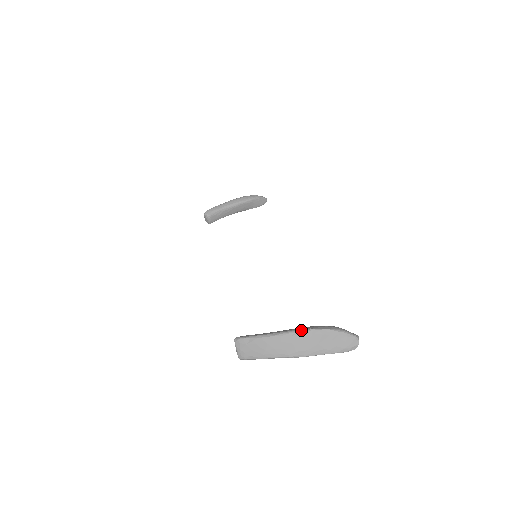
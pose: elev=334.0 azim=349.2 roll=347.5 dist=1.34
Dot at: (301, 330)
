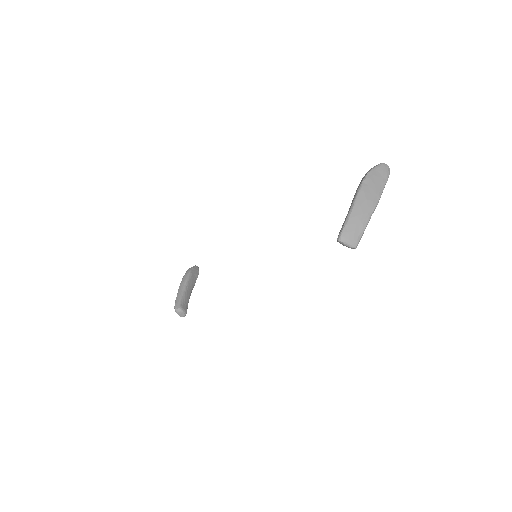
Dot at: (359, 189)
